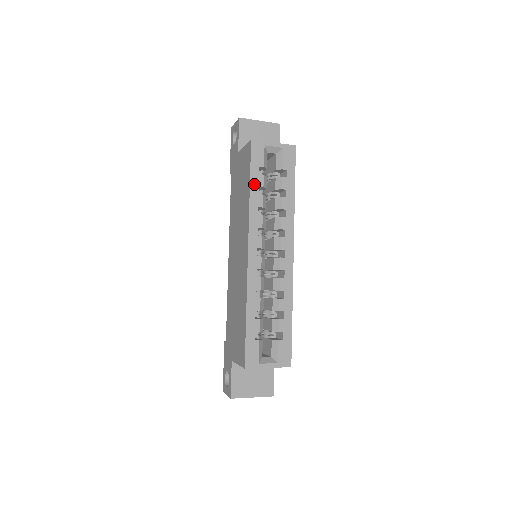
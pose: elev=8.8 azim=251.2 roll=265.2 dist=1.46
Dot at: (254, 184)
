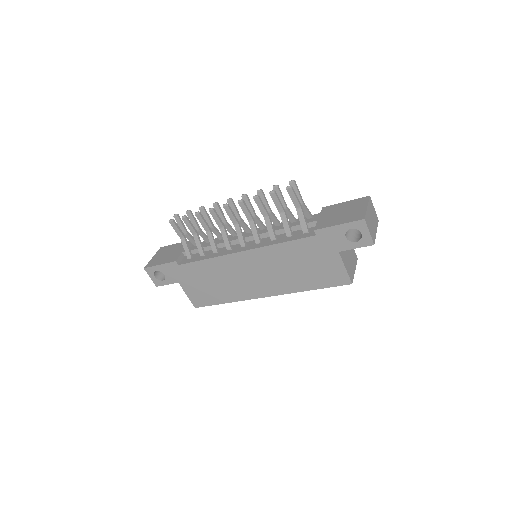
Dot at: (316, 287)
